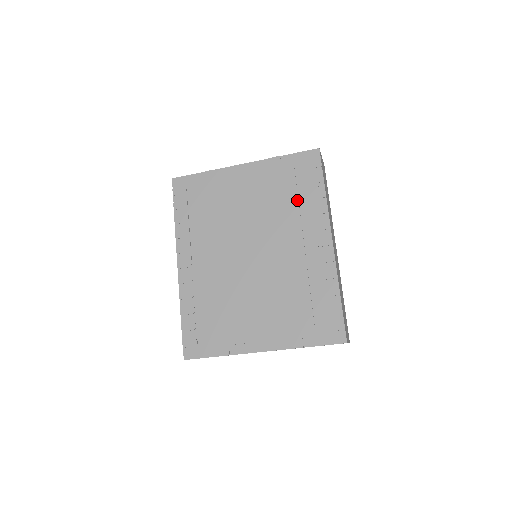
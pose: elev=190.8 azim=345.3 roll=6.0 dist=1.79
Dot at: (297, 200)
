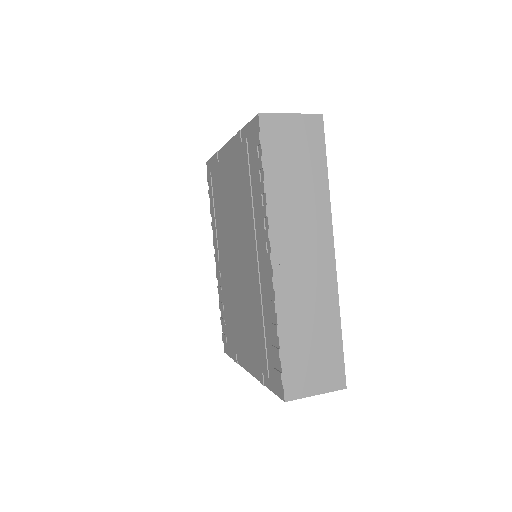
Dot at: (250, 195)
